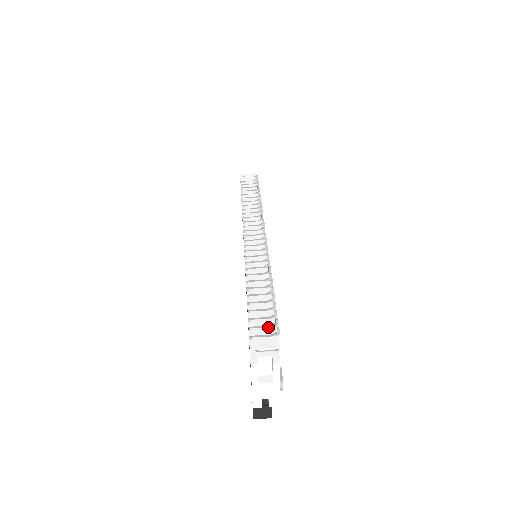
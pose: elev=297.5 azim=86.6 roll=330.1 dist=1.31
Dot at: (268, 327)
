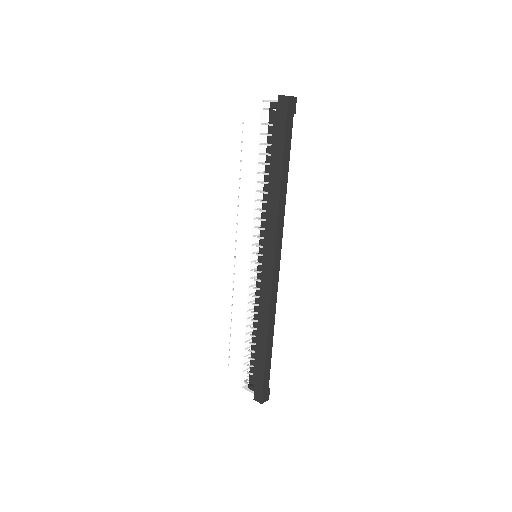
Dot at: occluded
